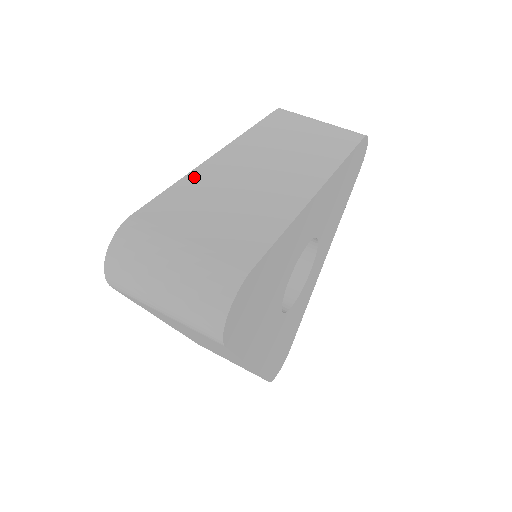
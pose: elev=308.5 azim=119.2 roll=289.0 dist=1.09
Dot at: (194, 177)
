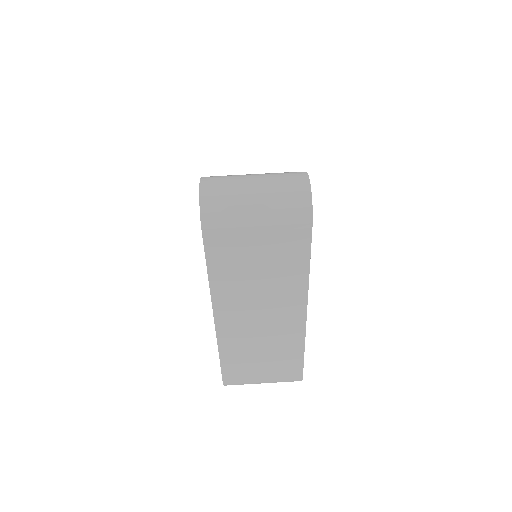
Dot at: occluded
